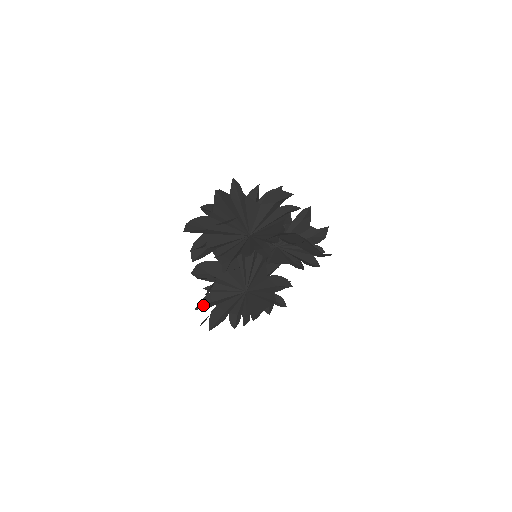
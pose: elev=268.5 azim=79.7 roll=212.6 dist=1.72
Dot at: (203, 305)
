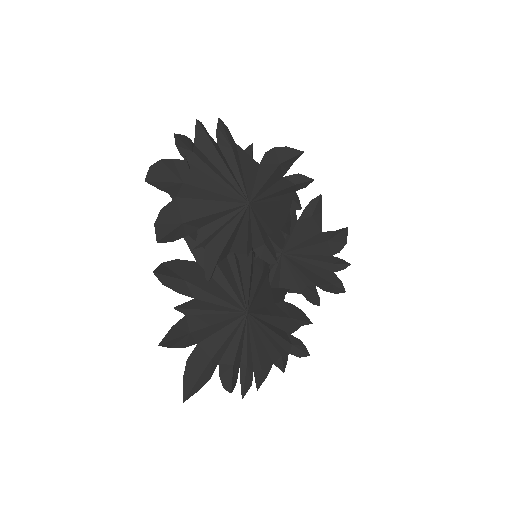
Dot at: (174, 337)
